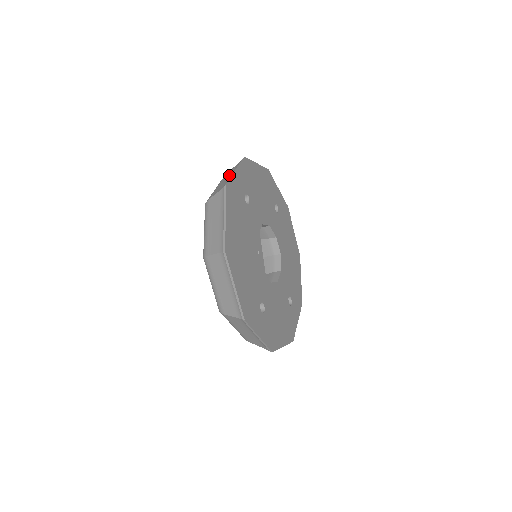
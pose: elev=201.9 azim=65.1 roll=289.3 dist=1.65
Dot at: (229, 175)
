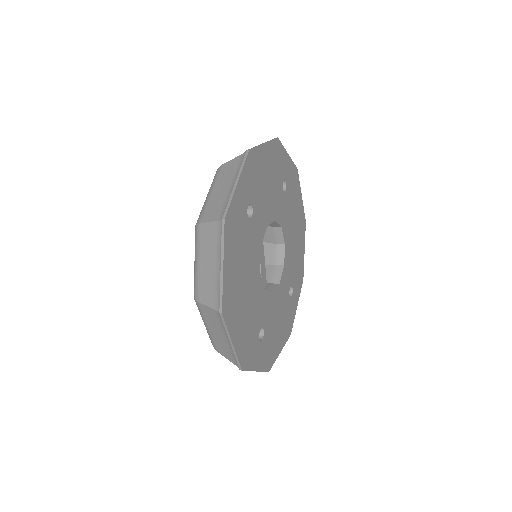
Dot at: (227, 183)
